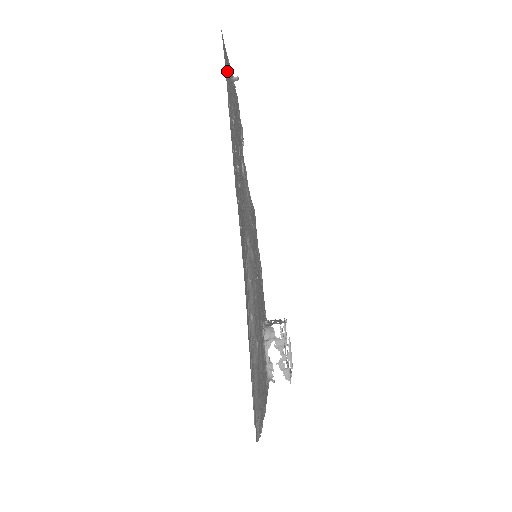
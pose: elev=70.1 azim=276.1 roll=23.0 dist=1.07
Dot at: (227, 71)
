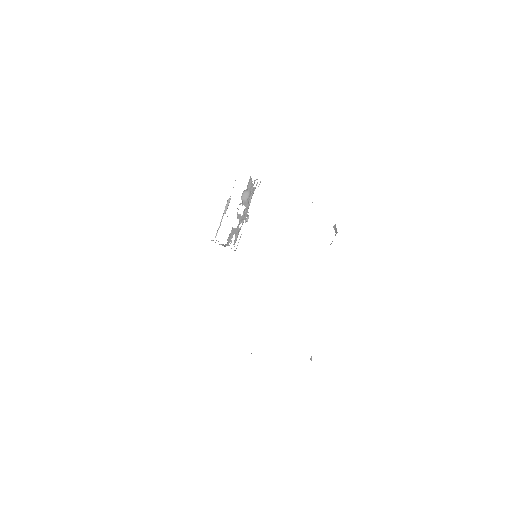
Dot at: occluded
